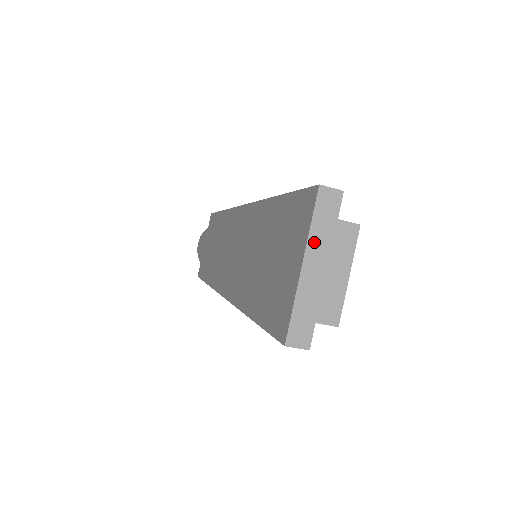
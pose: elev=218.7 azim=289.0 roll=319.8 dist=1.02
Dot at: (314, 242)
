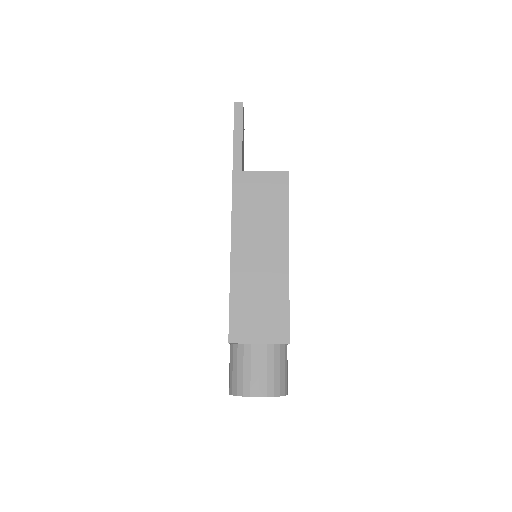
Dot at: occluded
